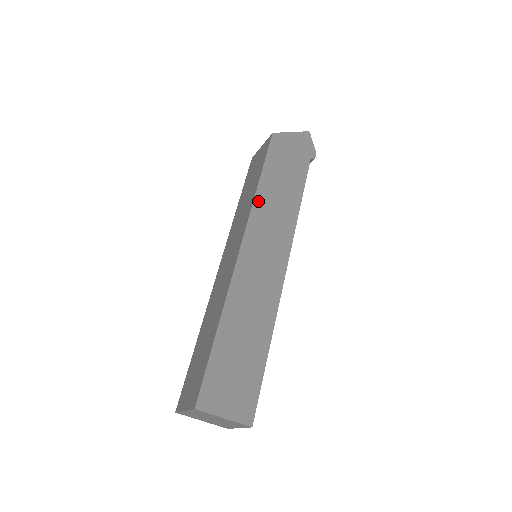
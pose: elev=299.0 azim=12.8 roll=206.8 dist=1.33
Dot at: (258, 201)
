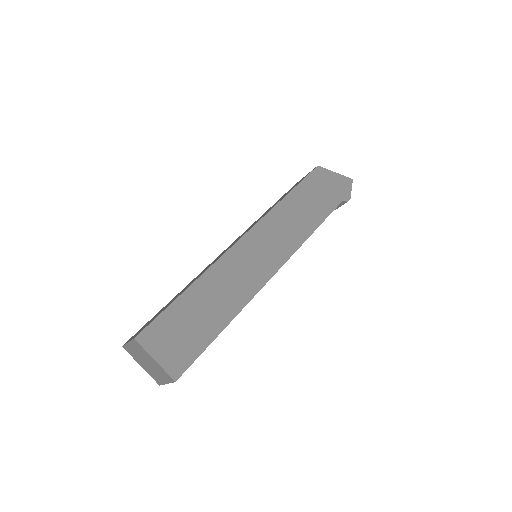
Dot at: (277, 210)
